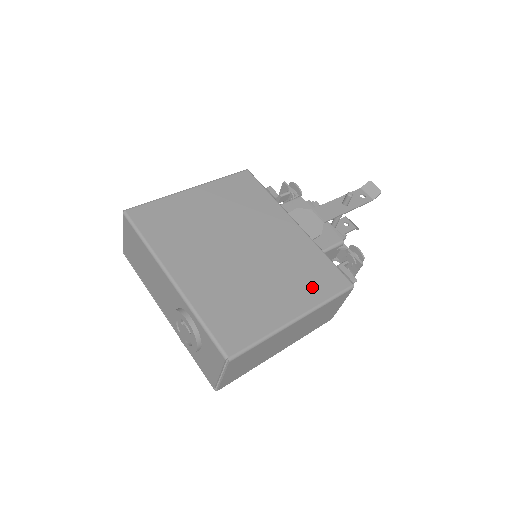
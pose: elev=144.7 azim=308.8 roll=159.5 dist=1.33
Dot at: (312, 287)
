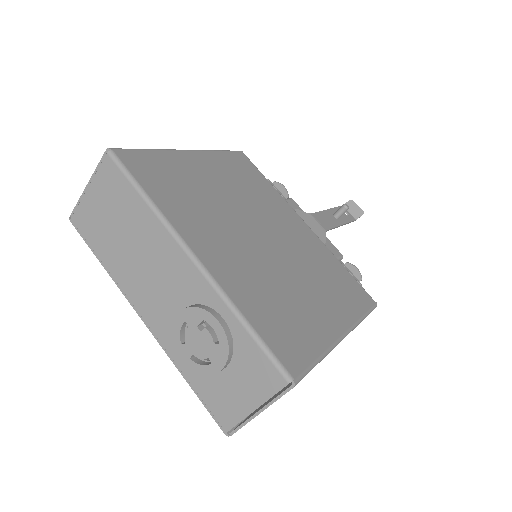
Dot at: (345, 299)
